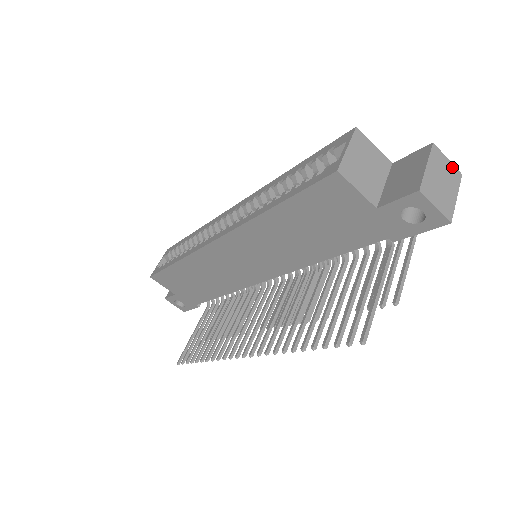
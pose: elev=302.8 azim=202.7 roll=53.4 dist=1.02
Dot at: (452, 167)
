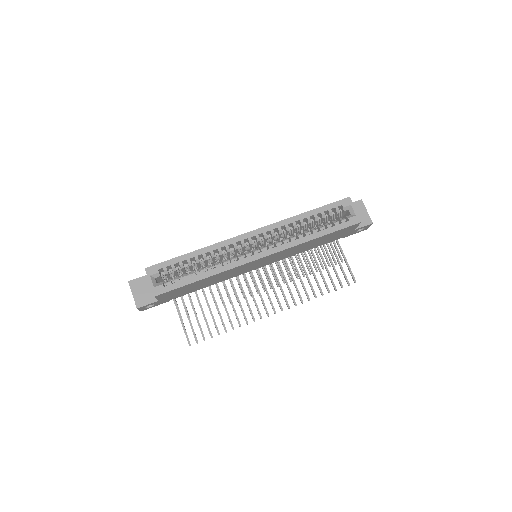
Dot at: occluded
